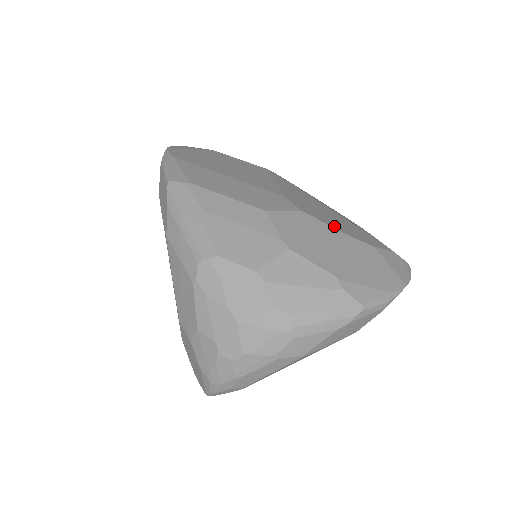
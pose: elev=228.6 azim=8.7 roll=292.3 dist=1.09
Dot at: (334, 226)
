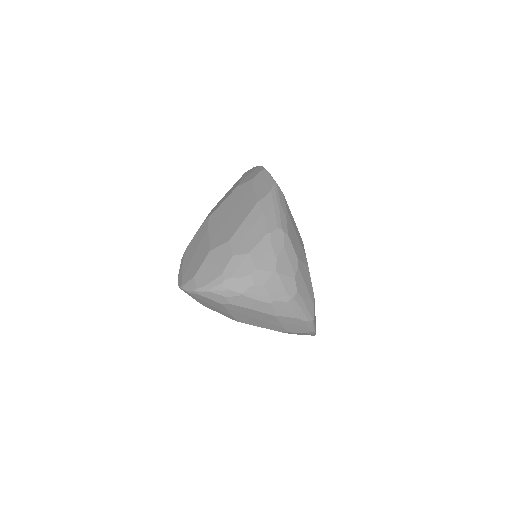
Dot at: occluded
